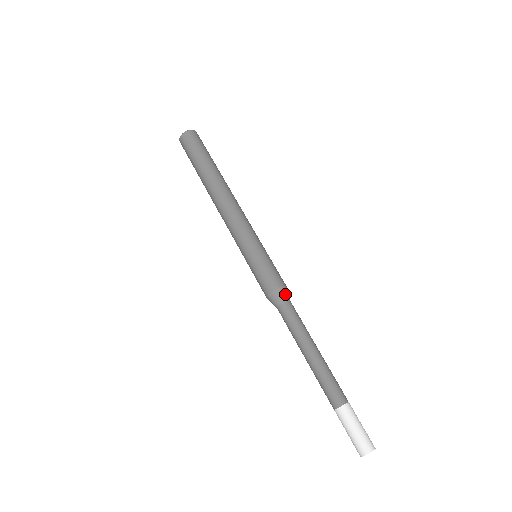
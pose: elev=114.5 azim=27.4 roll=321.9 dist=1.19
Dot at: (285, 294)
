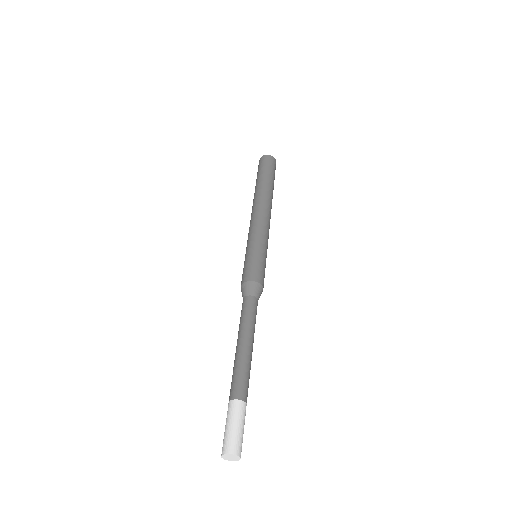
Dot at: (256, 290)
